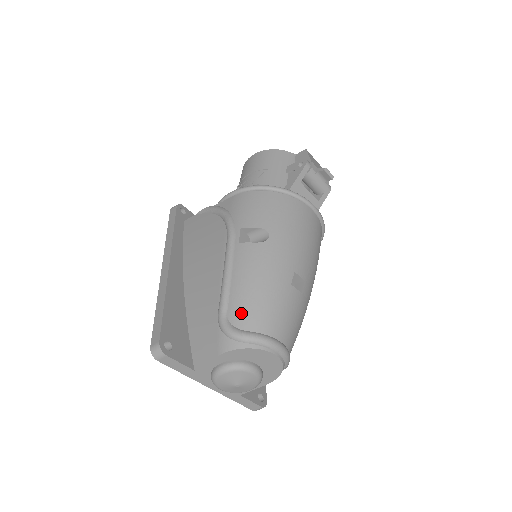
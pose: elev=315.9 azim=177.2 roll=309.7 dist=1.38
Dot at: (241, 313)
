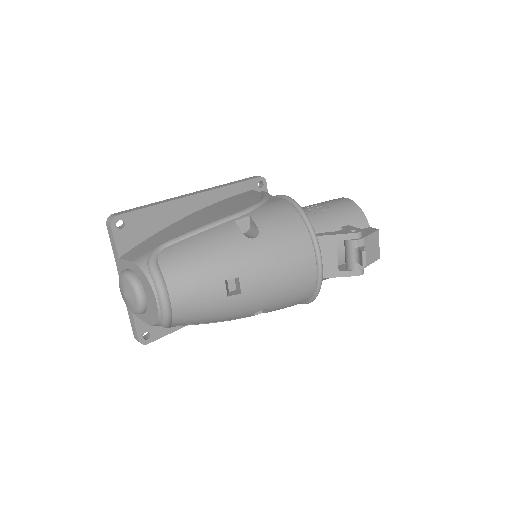
Dot at: (172, 254)
